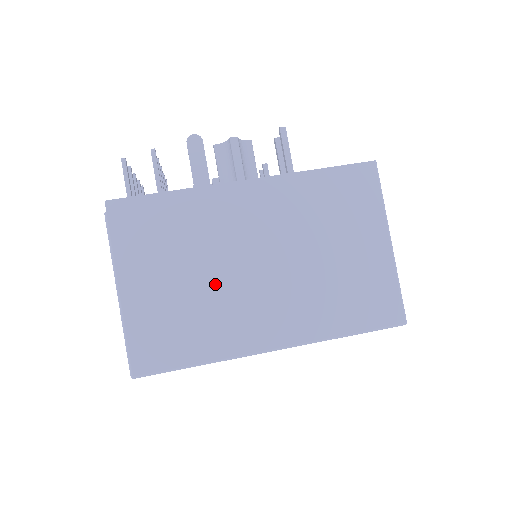
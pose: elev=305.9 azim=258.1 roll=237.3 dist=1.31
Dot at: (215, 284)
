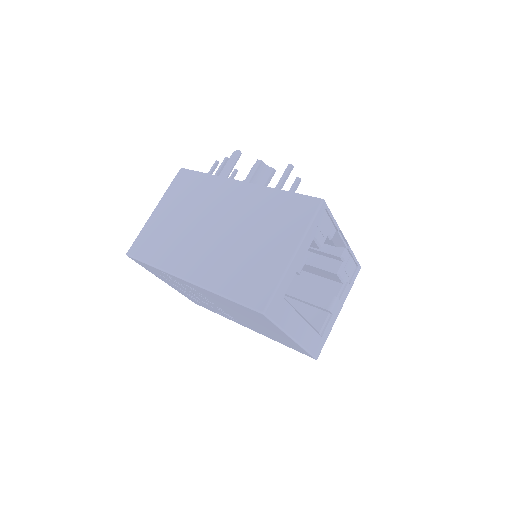
Dot at: (189, 228)
